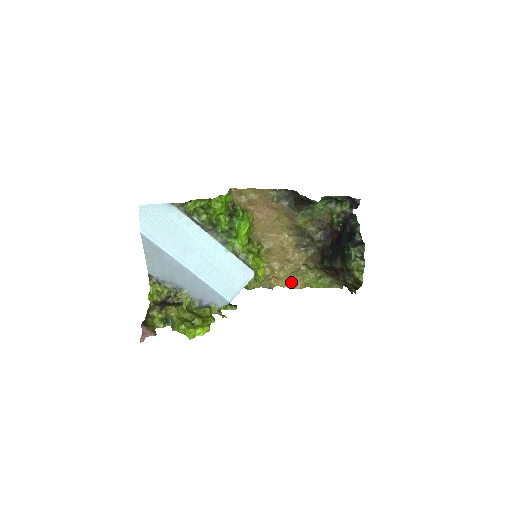
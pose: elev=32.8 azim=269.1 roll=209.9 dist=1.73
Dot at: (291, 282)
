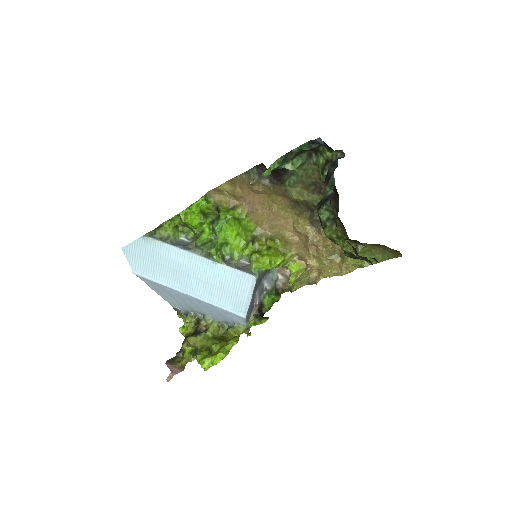
Dot at: (333, 269)
